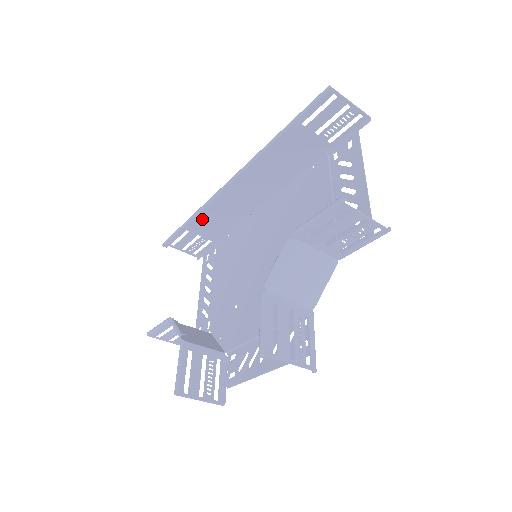
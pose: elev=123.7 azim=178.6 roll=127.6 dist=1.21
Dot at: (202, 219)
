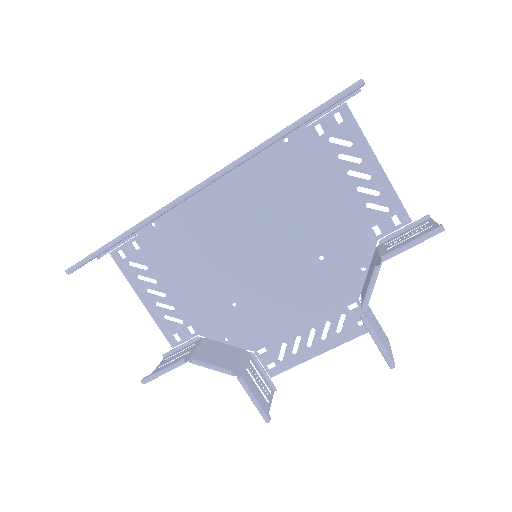
Dot at: occluded
